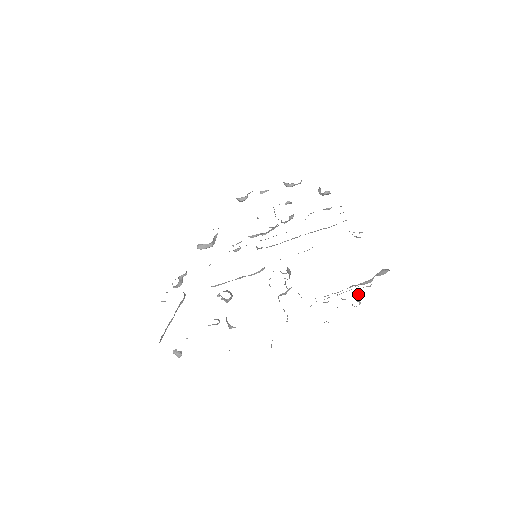
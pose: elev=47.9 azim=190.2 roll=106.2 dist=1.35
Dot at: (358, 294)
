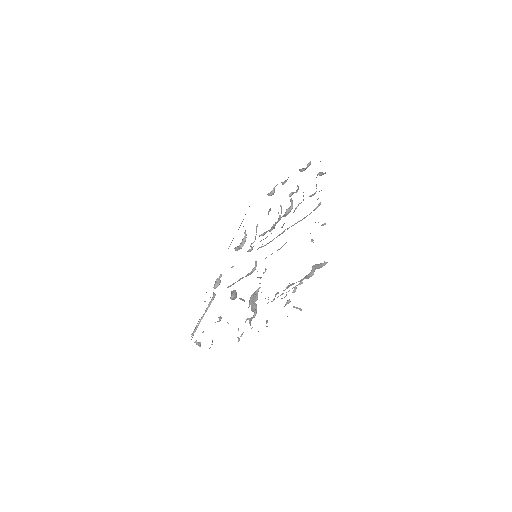
Dot at: occluded
